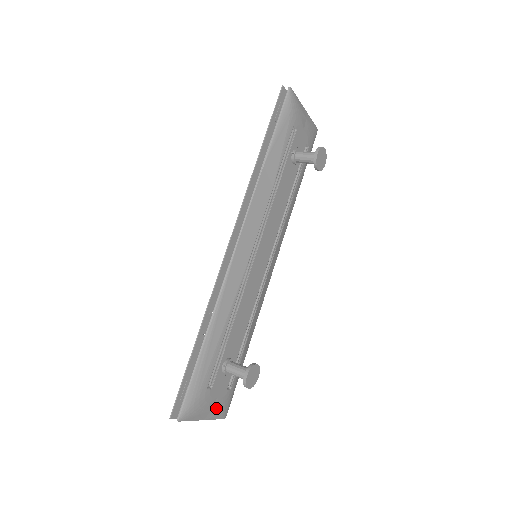
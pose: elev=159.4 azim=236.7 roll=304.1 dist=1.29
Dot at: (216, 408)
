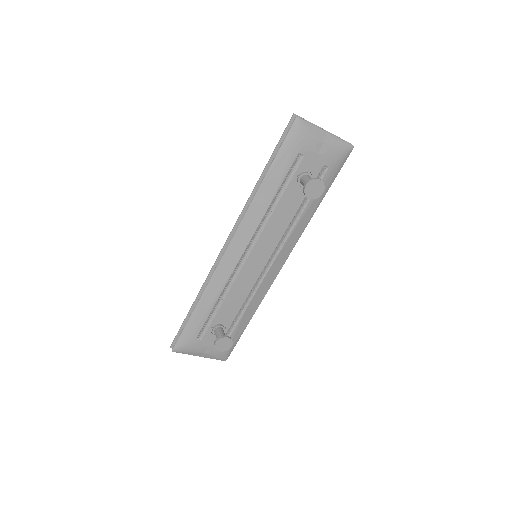
Dot at: (209, 353)
